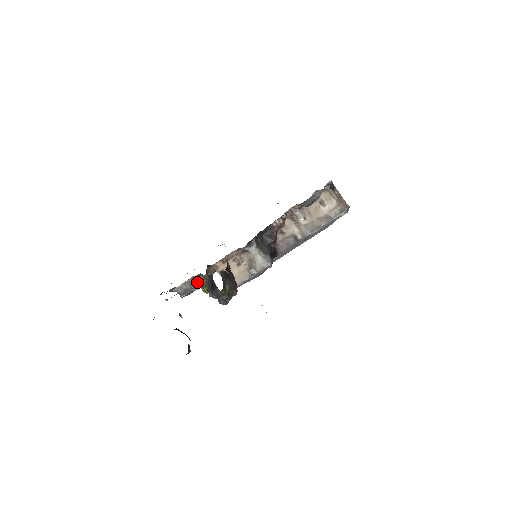
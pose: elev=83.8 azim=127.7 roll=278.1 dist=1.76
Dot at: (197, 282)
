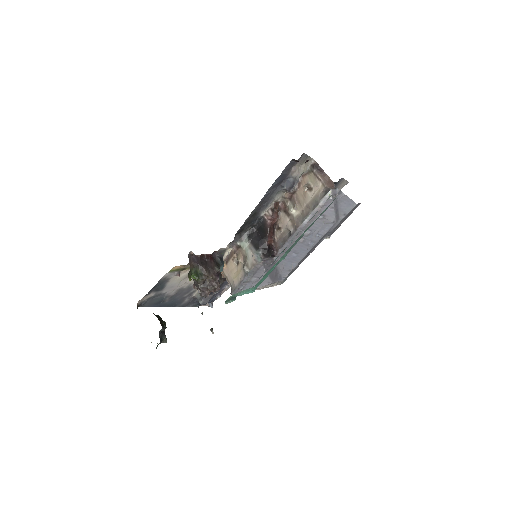
Dot at: occluded
